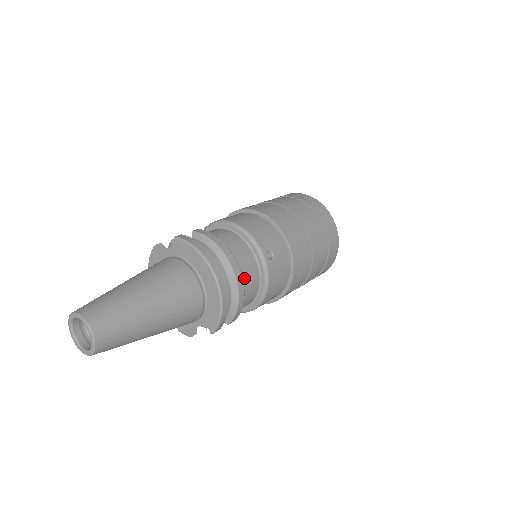
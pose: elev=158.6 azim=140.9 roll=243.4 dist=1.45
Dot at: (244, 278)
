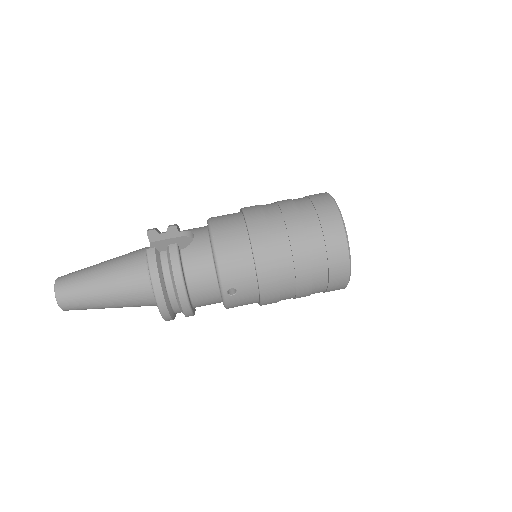
Dot at: (199, 300)
